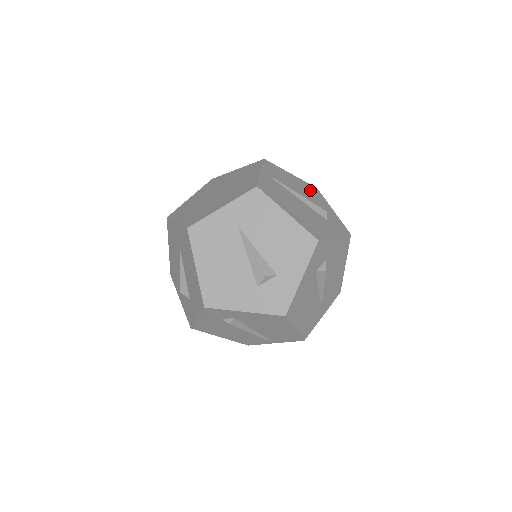
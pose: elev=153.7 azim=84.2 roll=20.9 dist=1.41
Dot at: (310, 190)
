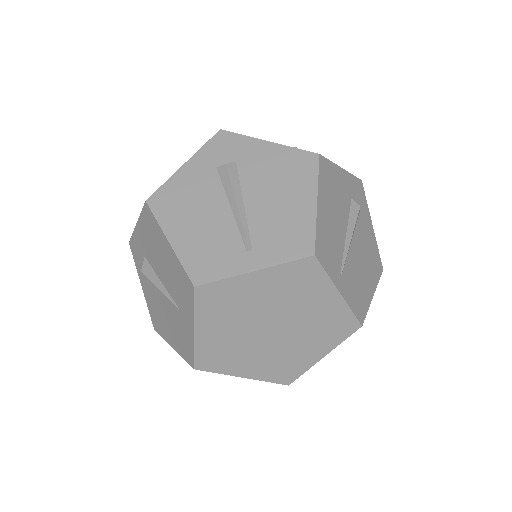
Dot at: (330, 186)
